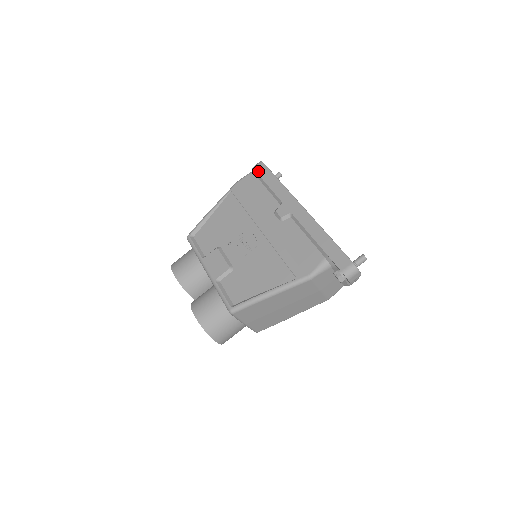
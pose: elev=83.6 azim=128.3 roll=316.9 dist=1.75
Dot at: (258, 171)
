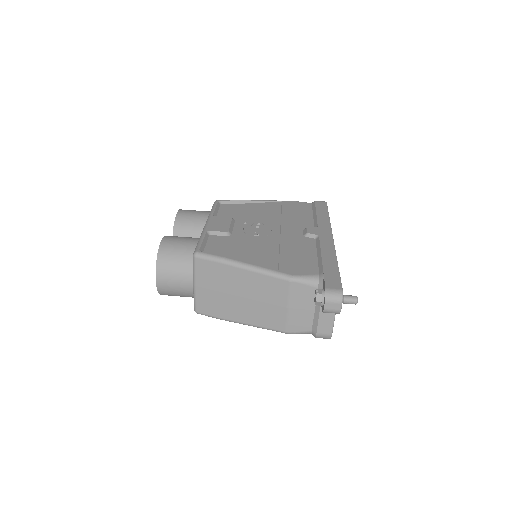
Dot at: (317, 203)
